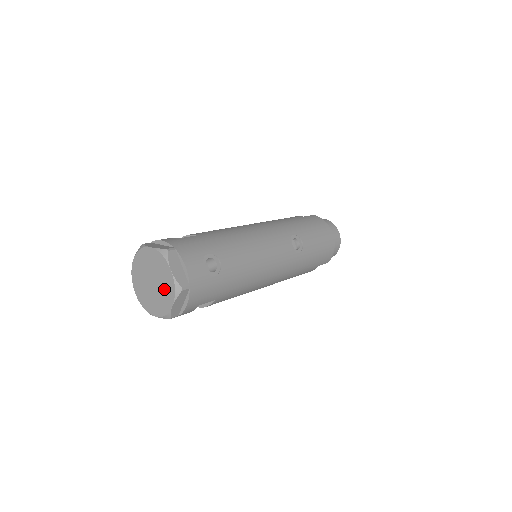
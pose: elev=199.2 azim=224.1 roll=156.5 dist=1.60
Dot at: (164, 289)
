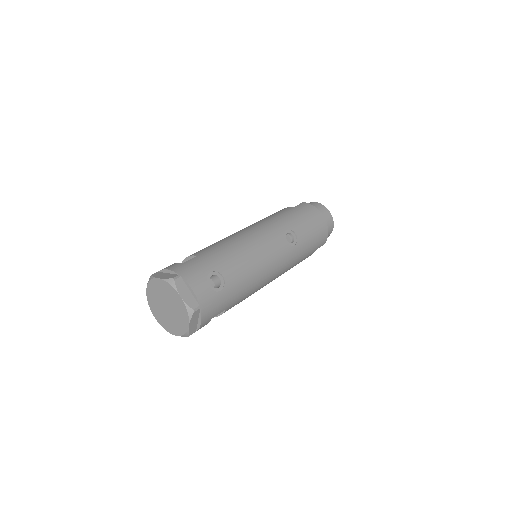
Dot at: (178, 313)
